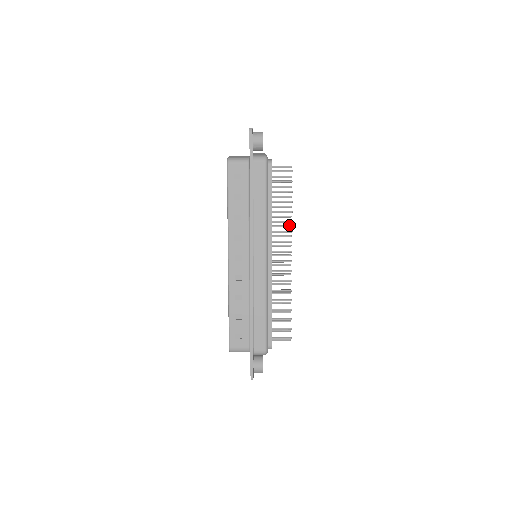
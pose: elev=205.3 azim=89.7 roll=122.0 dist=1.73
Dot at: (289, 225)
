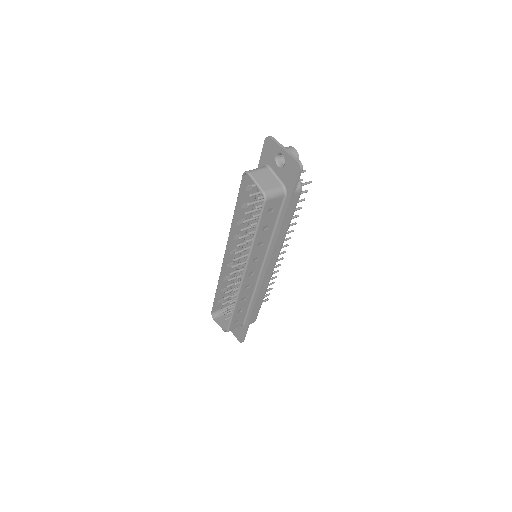
Dot at: occluded
